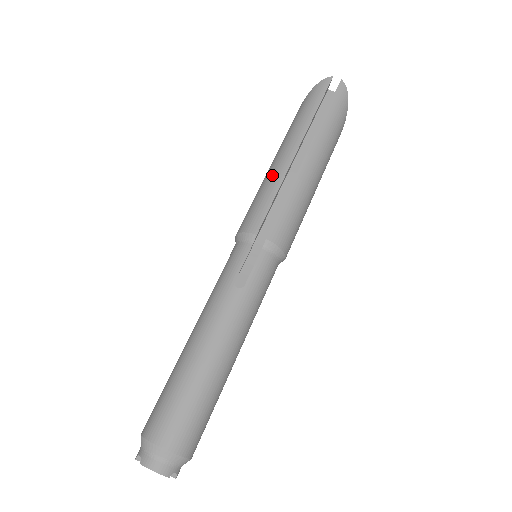
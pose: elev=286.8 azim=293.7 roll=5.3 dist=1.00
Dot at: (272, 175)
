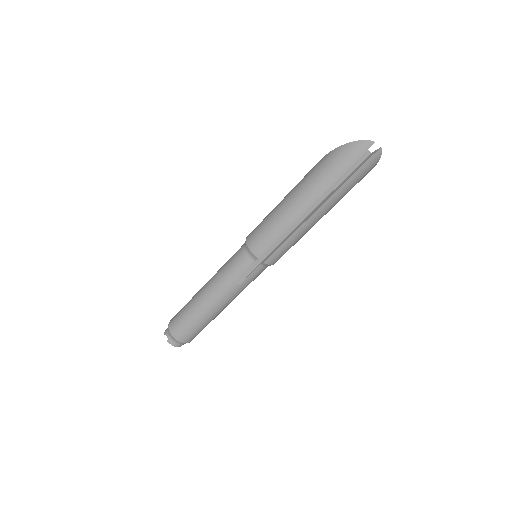
Dot at: (285, 216)
